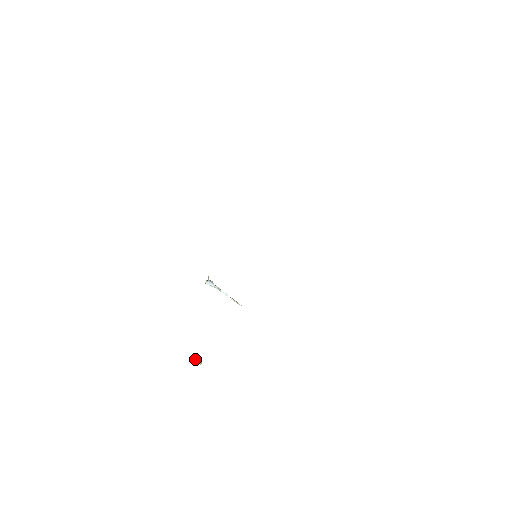
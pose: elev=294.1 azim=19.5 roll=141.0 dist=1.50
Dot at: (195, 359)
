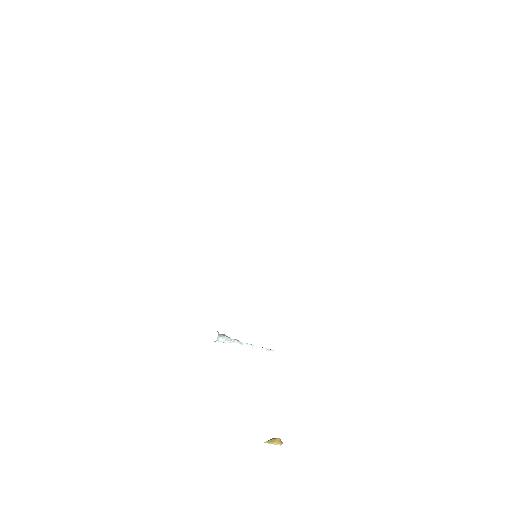
Dot at: (270, 440)
